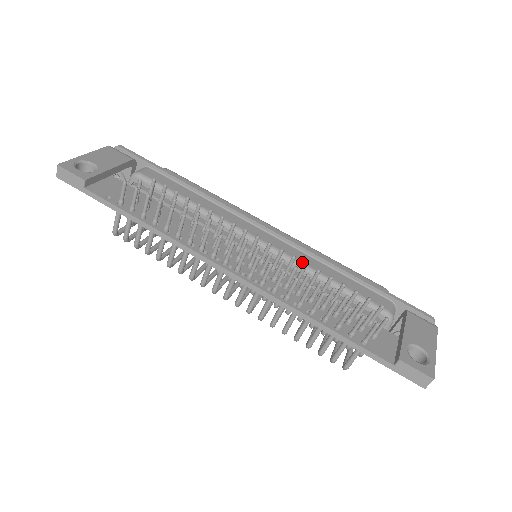
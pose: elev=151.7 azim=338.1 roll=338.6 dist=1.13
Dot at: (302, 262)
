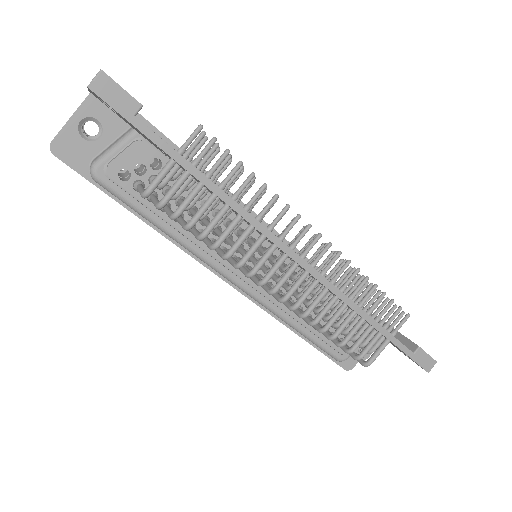
Dot at: occluded
